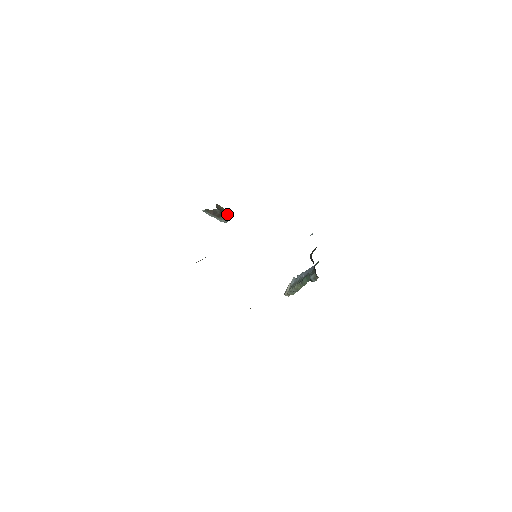
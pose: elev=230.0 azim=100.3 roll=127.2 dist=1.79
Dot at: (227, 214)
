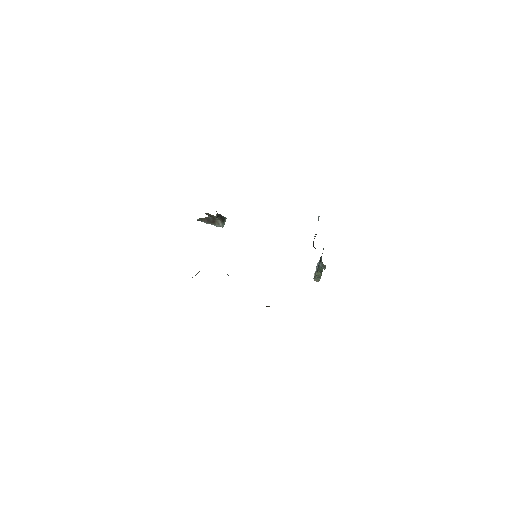
Dot at: (221, 219)
